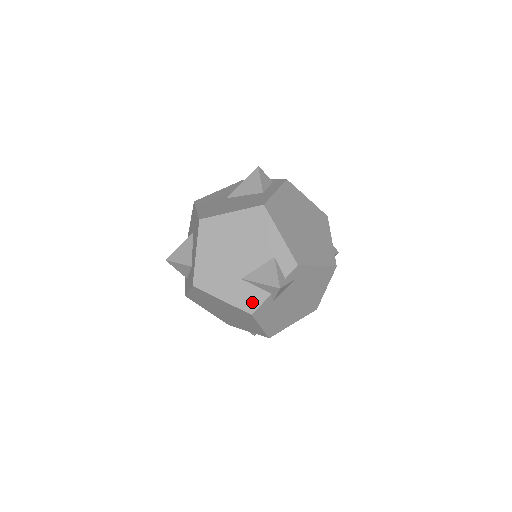
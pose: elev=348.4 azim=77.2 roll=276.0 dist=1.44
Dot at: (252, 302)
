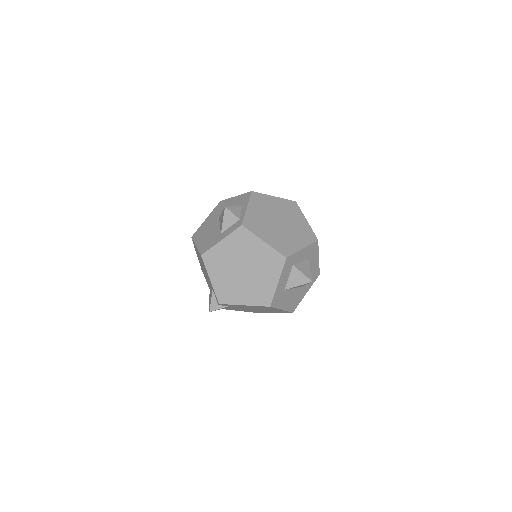
Dot at: occluded
